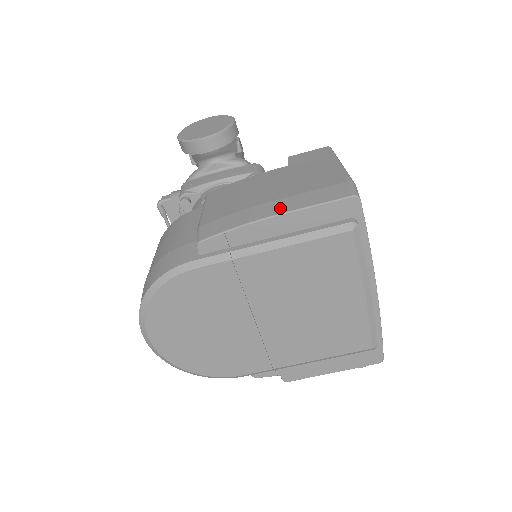
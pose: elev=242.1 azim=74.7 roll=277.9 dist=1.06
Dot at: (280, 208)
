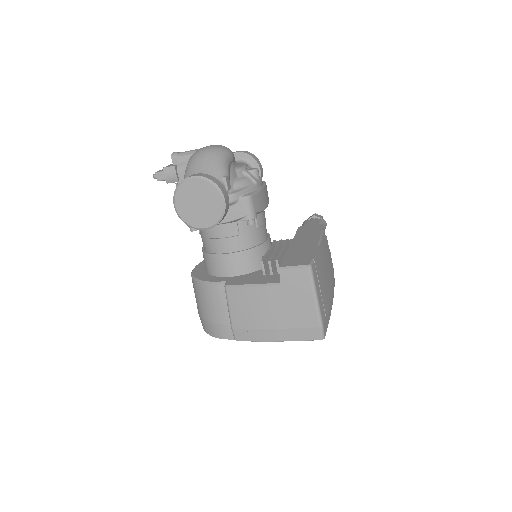
Dot at: (280, 337)
